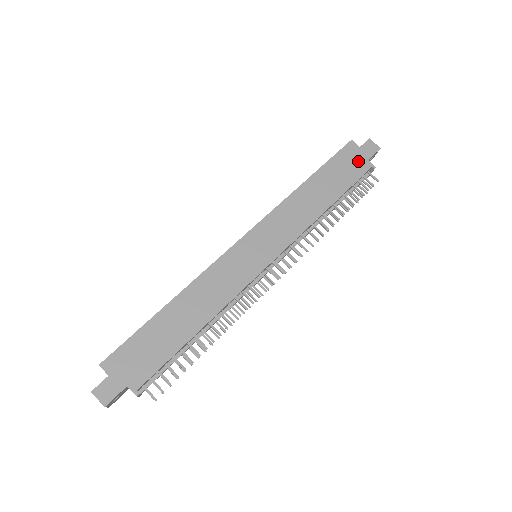
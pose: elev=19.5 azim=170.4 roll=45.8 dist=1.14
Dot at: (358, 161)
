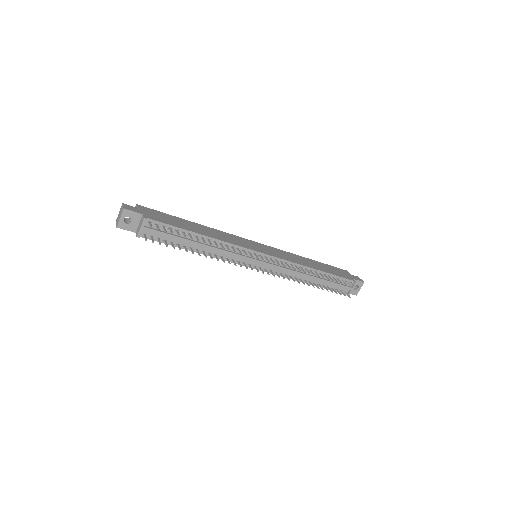
Dot at: (346, 275)
